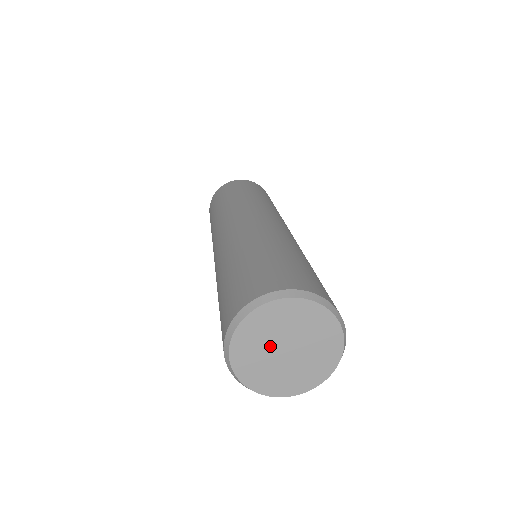
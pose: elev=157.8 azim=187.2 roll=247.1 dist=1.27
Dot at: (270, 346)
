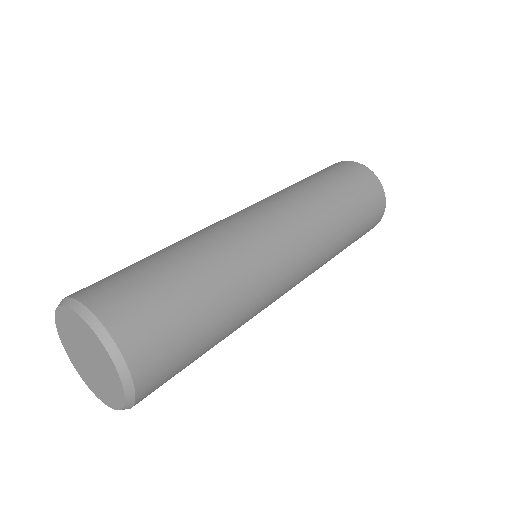
Dot at: (77, 346)
